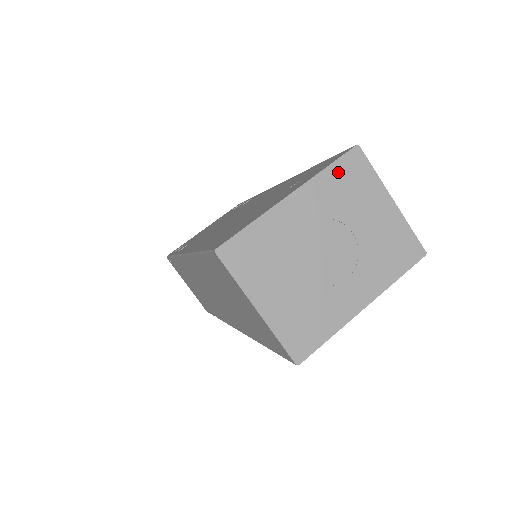
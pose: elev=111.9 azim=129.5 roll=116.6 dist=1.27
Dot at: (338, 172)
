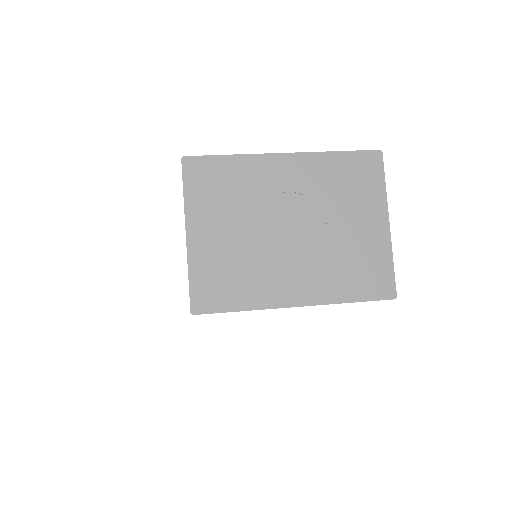
Dot at: (346, 162)
